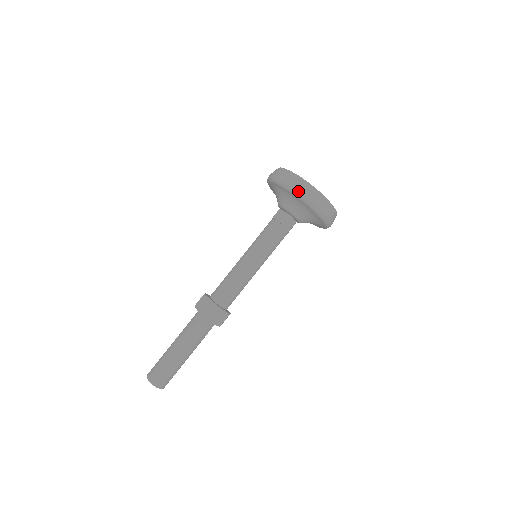
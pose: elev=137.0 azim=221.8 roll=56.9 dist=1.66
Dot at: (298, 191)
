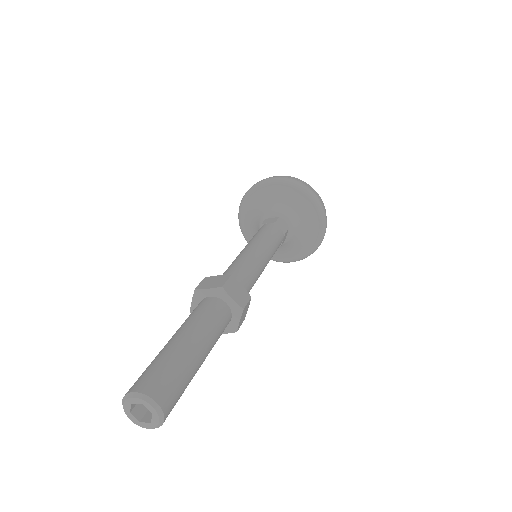
Dot at: (288, 179)
